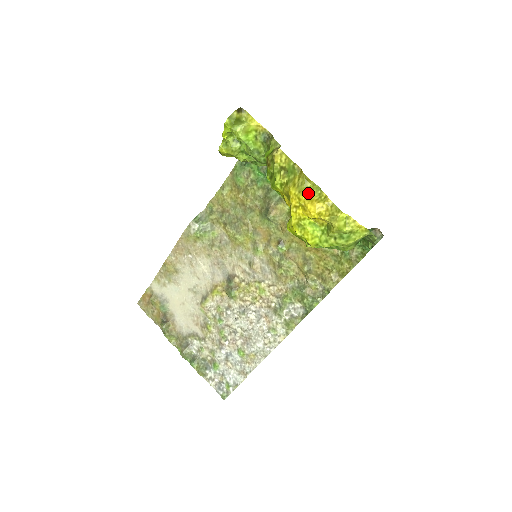
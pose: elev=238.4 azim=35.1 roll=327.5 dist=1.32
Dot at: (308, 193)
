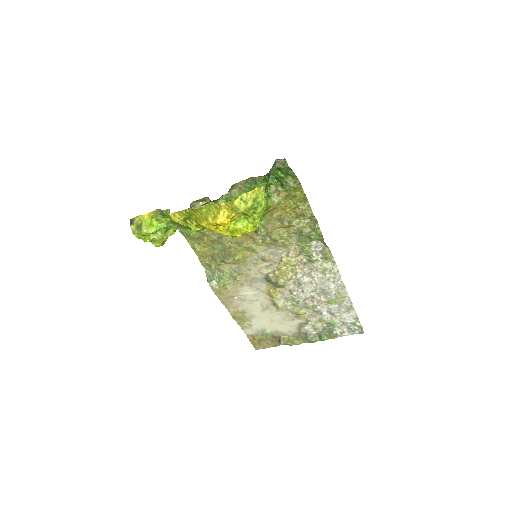
Dot at: (210, 215)
